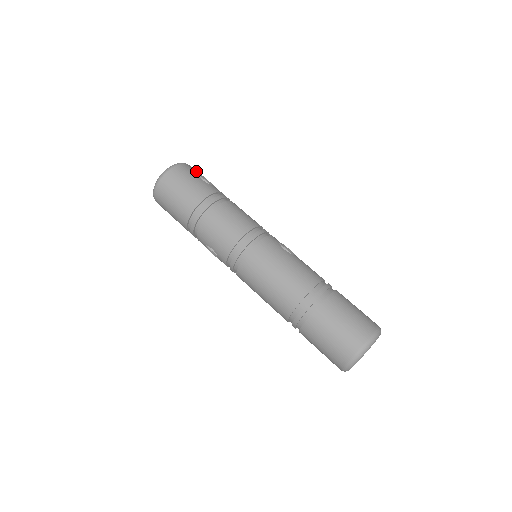
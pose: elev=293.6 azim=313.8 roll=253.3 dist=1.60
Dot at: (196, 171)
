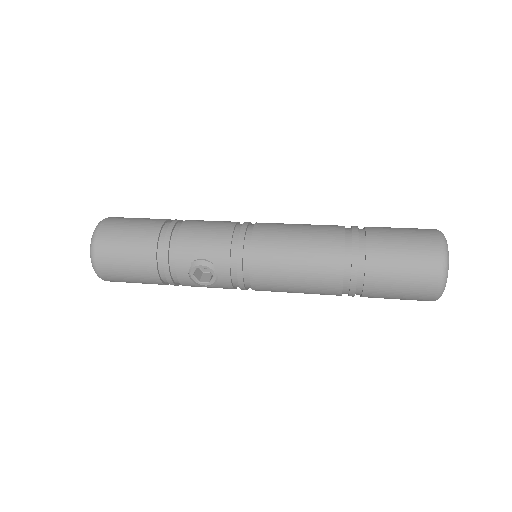
Dot at: occluded
